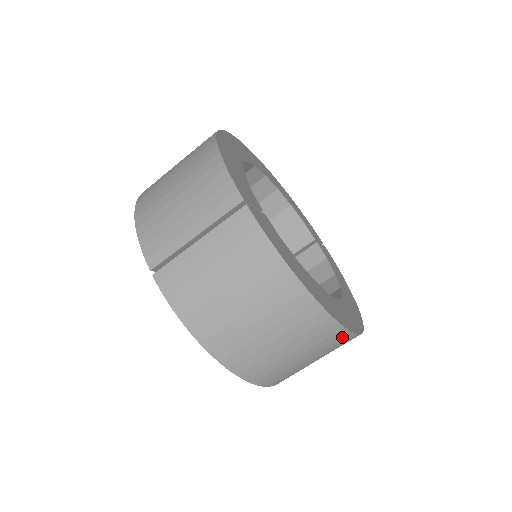
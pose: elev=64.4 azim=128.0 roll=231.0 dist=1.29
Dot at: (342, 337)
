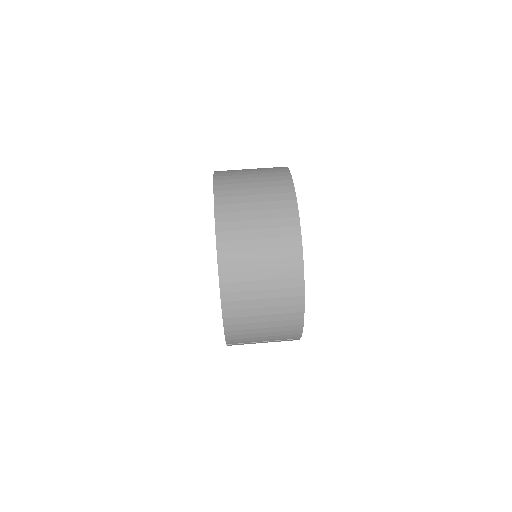
Dot at: (288, 195)
